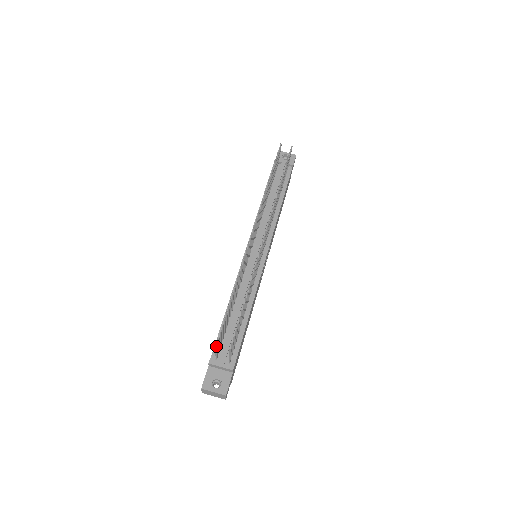
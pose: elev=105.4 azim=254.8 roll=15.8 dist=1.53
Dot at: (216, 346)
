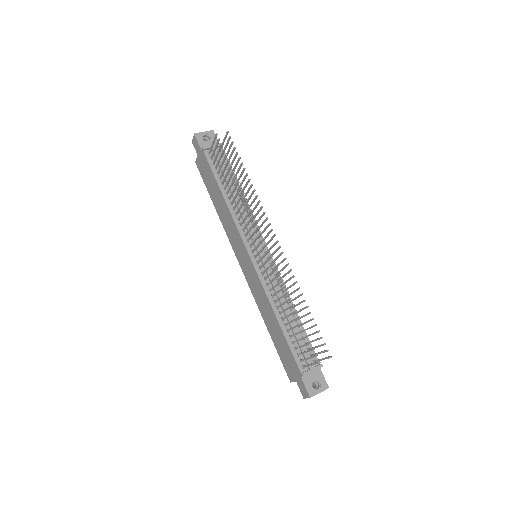
Dot at: occluded
